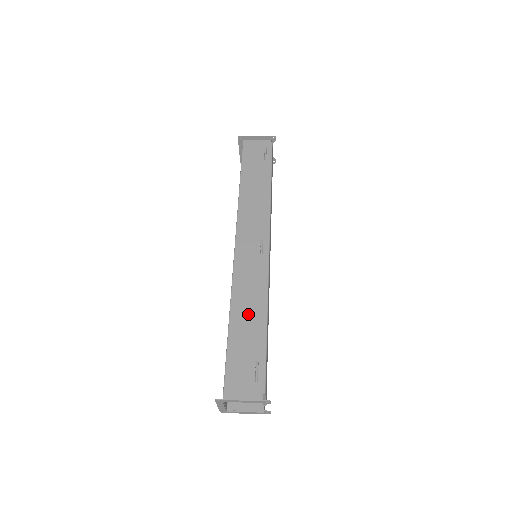
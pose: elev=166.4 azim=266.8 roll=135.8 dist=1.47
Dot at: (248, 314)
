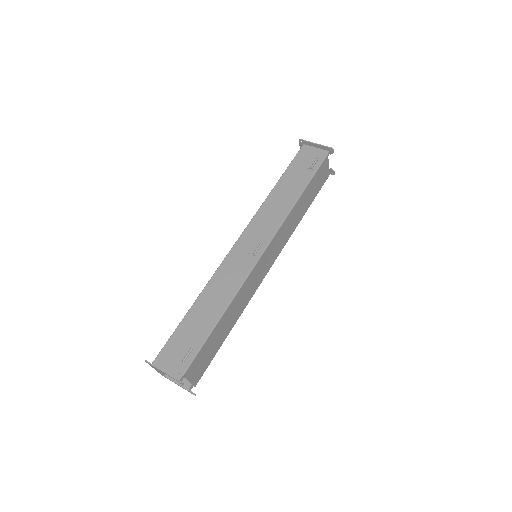
Dot at: (211, 303)
